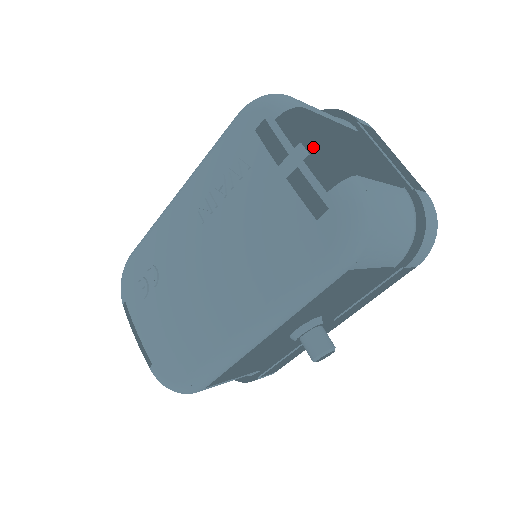
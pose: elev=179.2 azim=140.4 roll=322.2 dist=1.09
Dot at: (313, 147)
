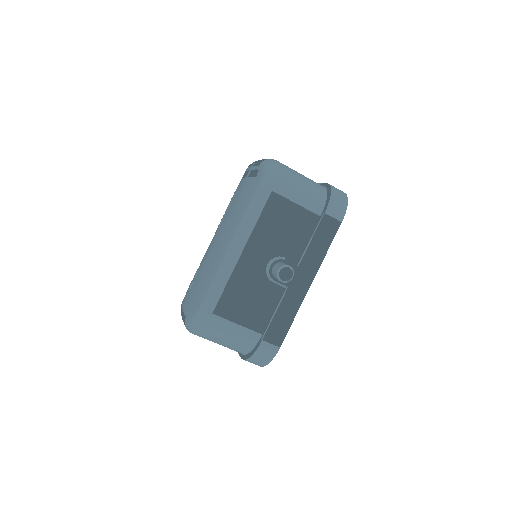
Dot at: occluded
